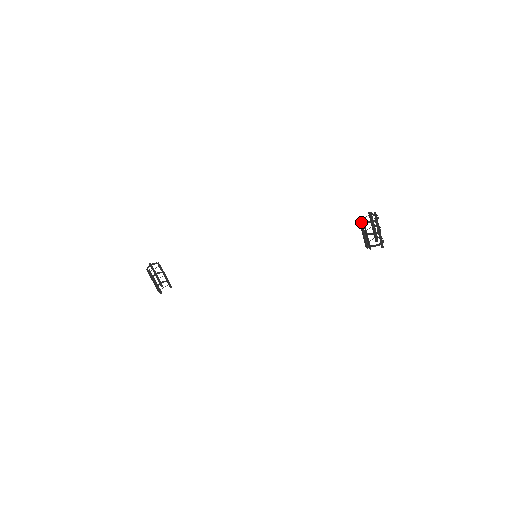
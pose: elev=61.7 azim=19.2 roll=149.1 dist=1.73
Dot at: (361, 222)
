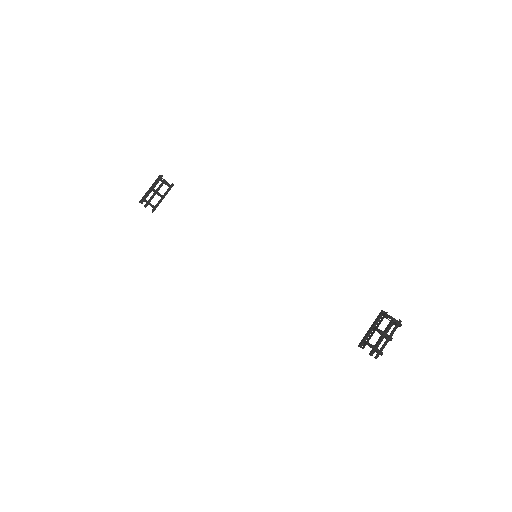
Dot at: (381, 315)
